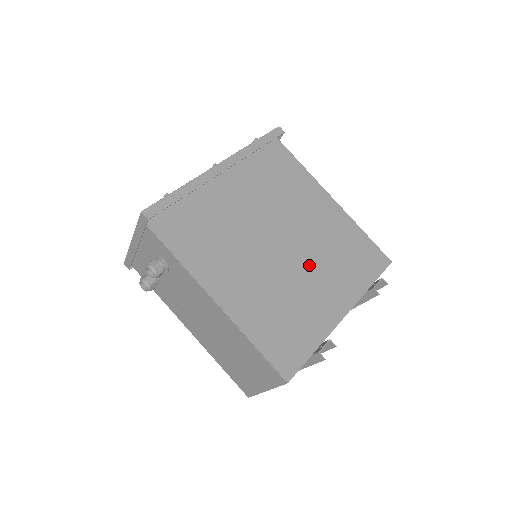
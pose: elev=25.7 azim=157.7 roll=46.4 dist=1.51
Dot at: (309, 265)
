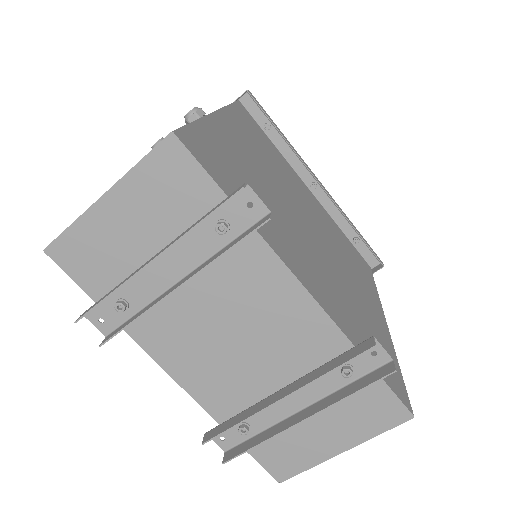
Dot at: (315, 253)
